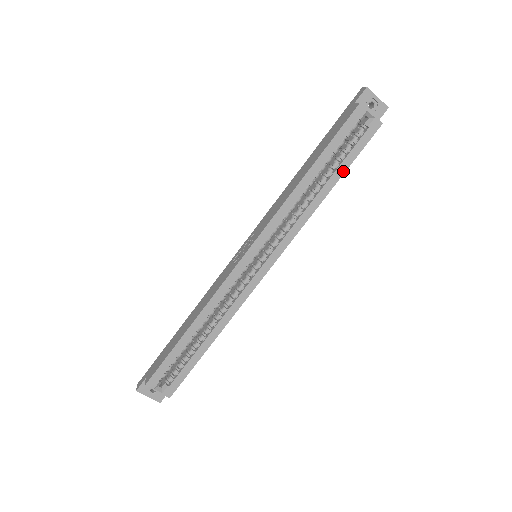
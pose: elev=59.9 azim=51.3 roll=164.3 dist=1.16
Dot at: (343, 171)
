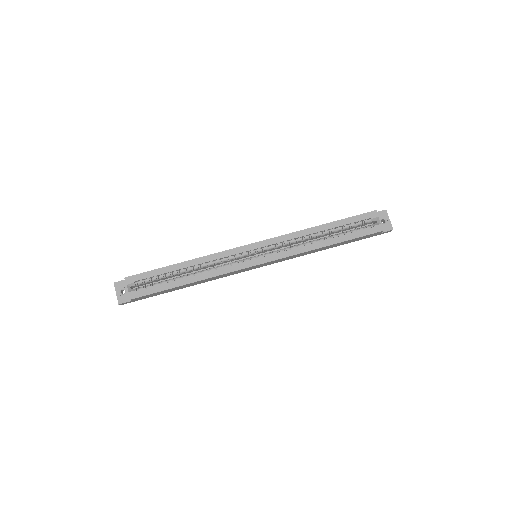
Dot at: (343, 240)
